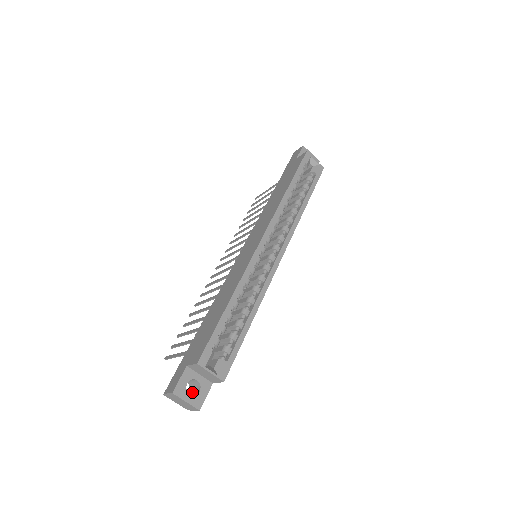
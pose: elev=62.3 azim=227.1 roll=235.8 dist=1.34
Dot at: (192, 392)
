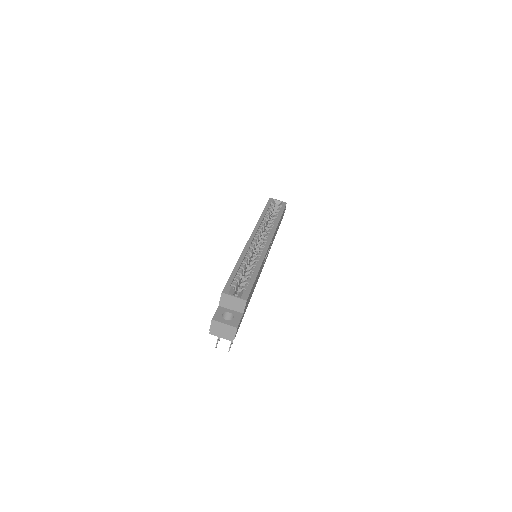
Dot at: occluded
